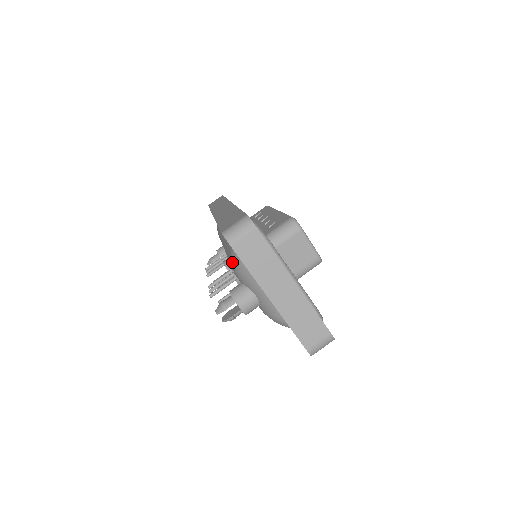
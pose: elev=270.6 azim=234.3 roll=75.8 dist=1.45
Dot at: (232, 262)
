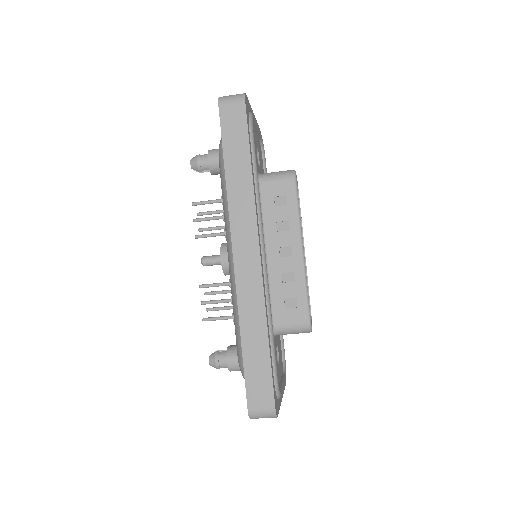
Dot at: (241, 371)
